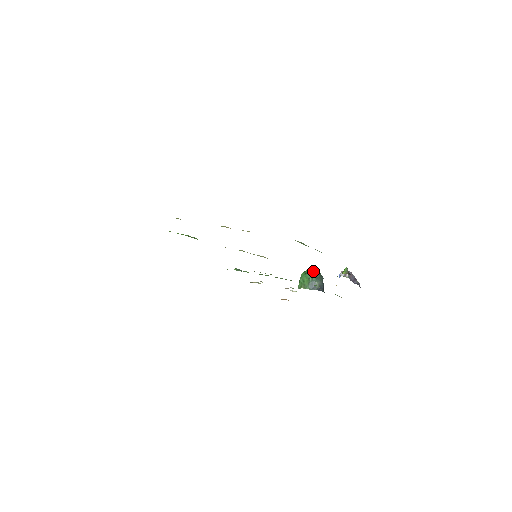
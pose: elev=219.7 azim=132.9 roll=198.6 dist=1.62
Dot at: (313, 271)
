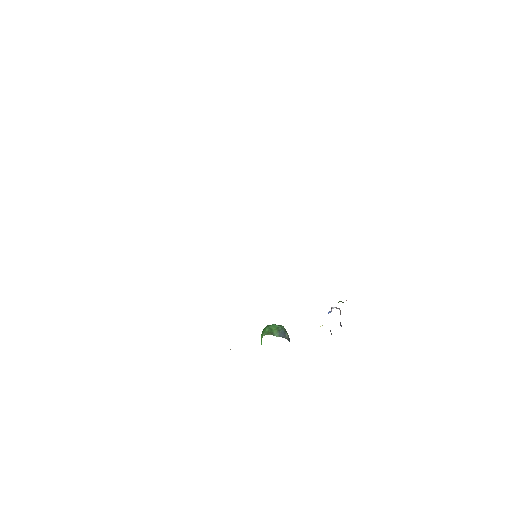
Dot at: occluded
